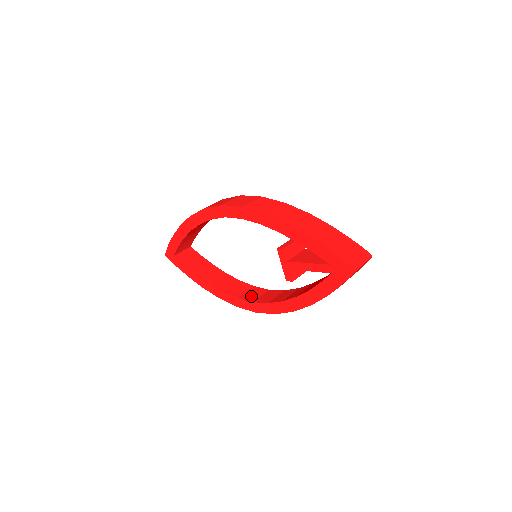
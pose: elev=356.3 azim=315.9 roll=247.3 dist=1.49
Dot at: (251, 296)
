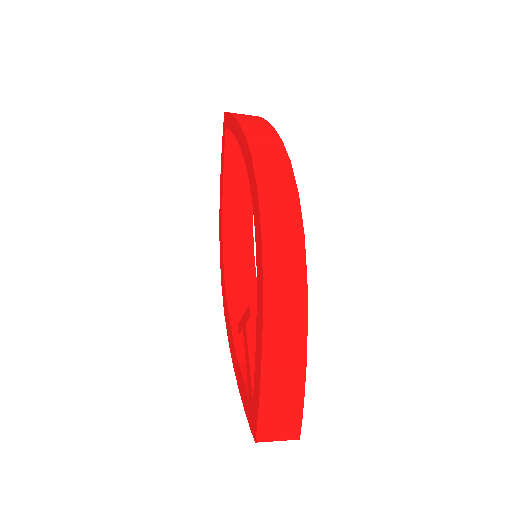
Dot at: (234, 263)
